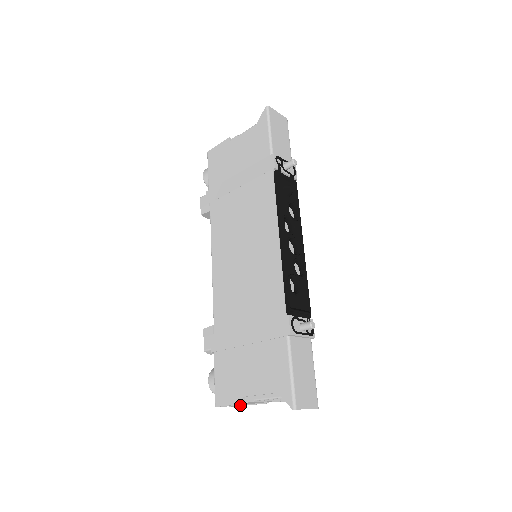
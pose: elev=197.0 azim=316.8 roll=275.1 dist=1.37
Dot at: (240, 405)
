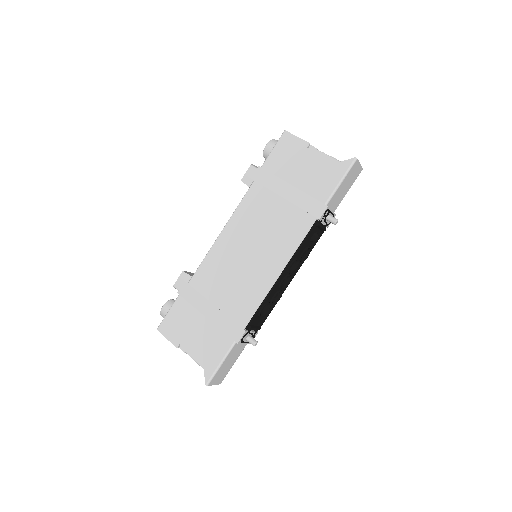
Dot at: occluded
